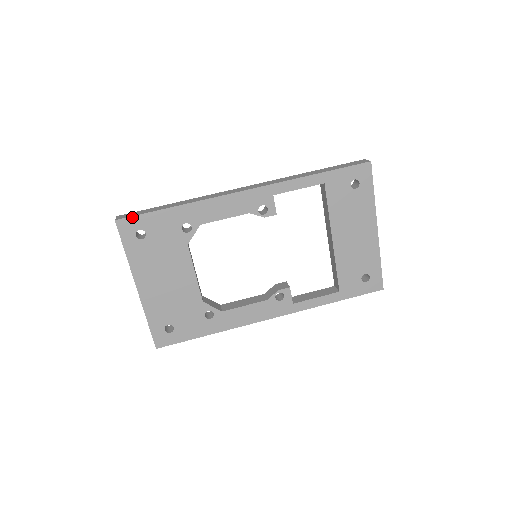
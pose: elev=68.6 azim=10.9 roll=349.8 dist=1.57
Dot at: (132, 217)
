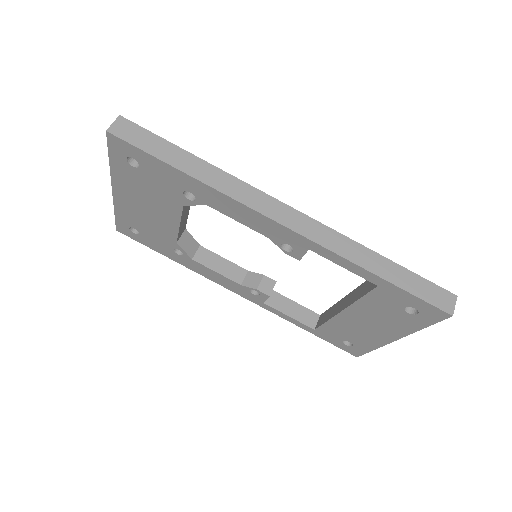
Dot at: (129, 143)
